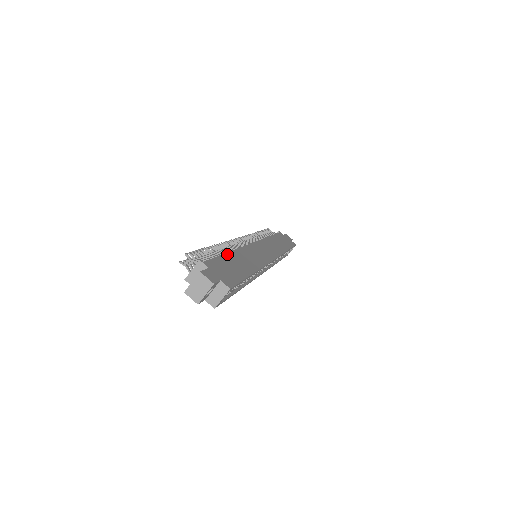
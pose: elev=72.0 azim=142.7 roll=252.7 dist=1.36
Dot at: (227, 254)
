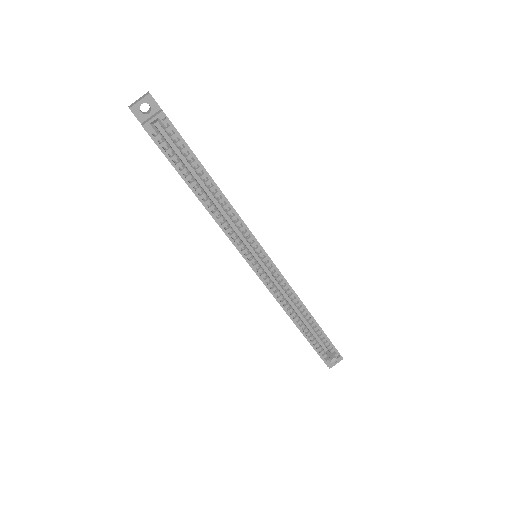
Dot at: occluded
